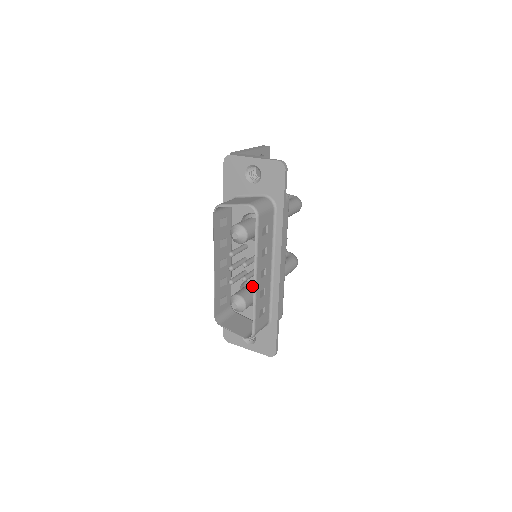
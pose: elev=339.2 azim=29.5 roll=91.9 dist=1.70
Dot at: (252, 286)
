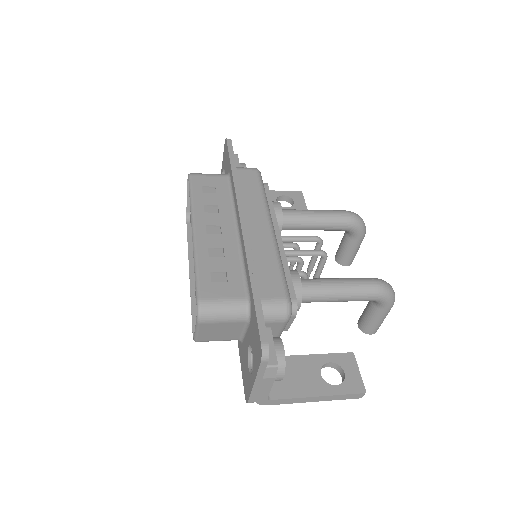
Dot at: occluded
